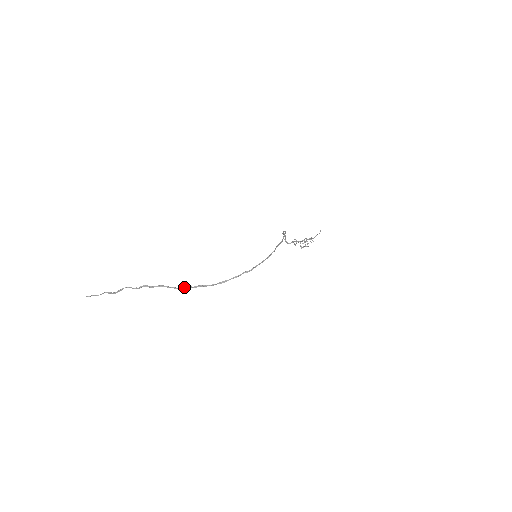
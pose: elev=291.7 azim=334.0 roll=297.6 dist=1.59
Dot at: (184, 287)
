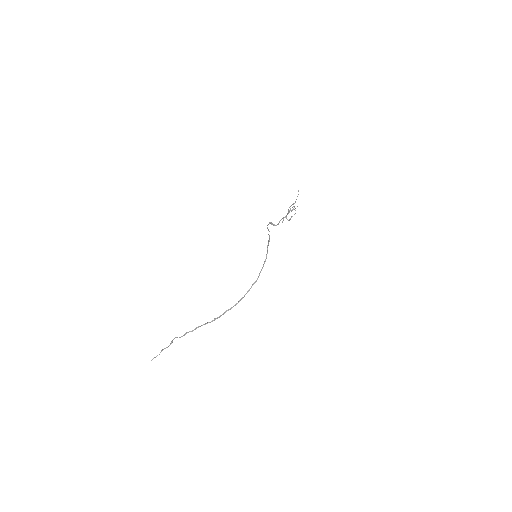
Dot at: (215, 319)
